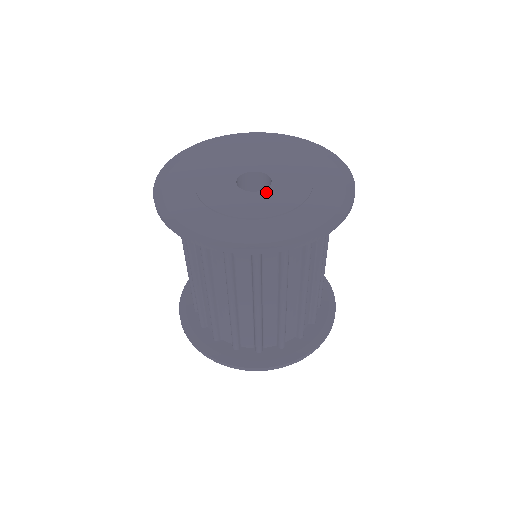
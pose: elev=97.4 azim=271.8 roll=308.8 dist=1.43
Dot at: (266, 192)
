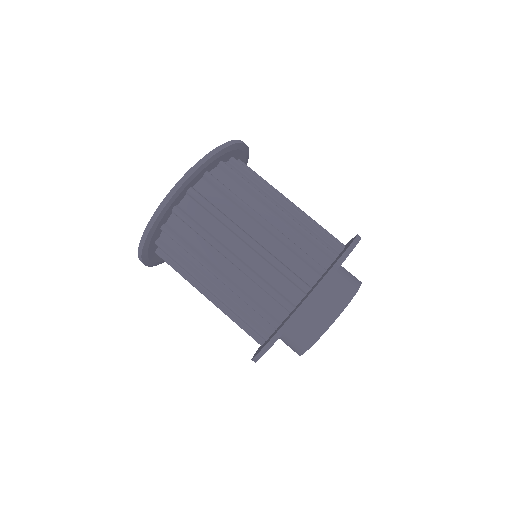
Dot at: occluded
